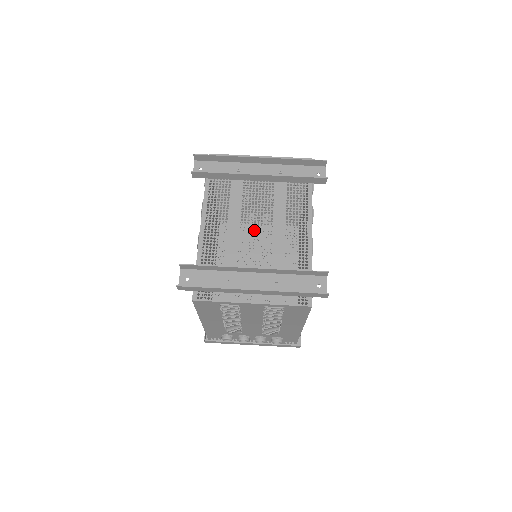
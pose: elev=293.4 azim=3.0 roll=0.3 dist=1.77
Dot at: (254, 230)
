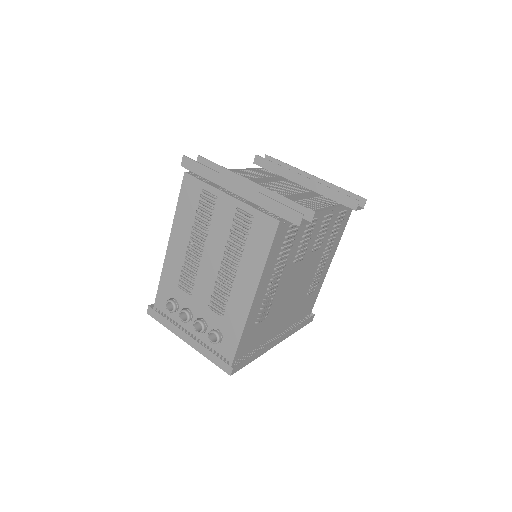
Dot at: occluded
